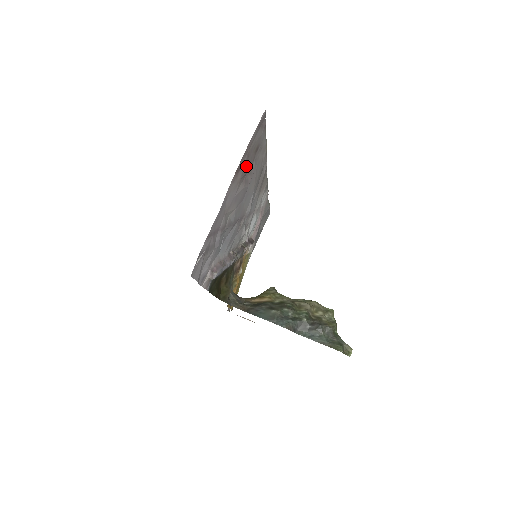
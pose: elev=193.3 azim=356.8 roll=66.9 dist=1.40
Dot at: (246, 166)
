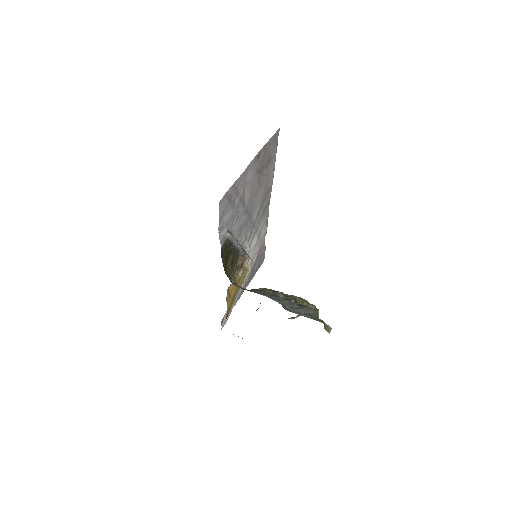
Dot at: (262, 163)
